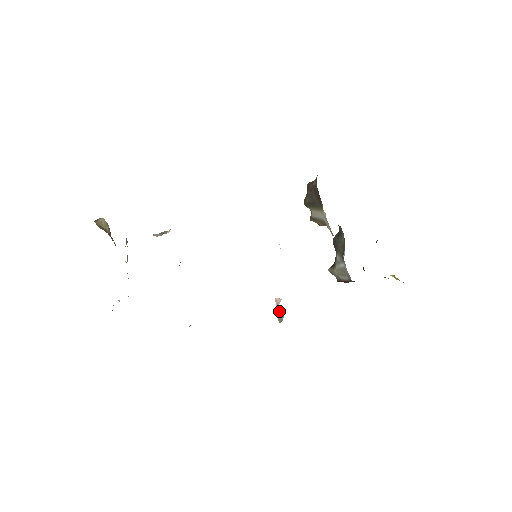
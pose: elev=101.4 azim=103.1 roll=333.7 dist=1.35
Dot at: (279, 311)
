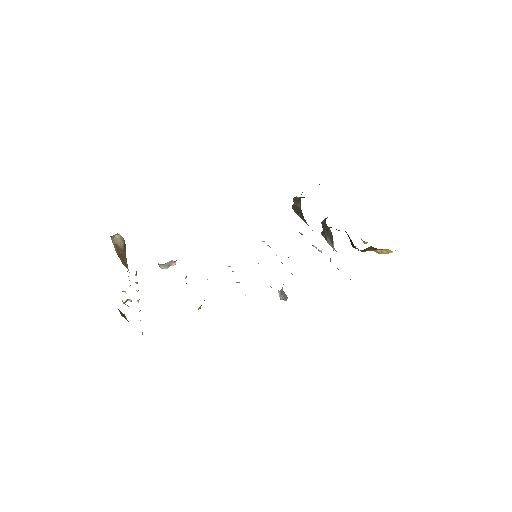
Dot at: occluded
